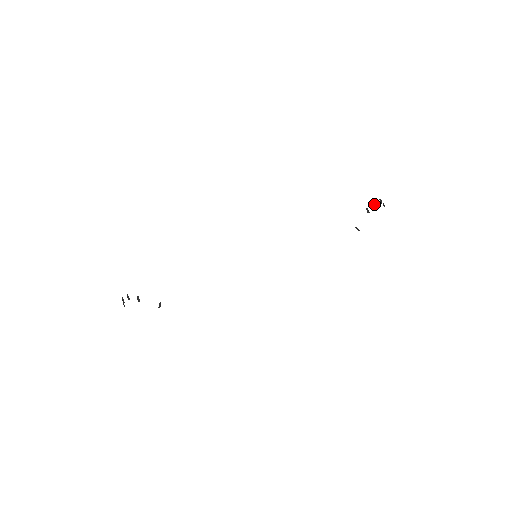
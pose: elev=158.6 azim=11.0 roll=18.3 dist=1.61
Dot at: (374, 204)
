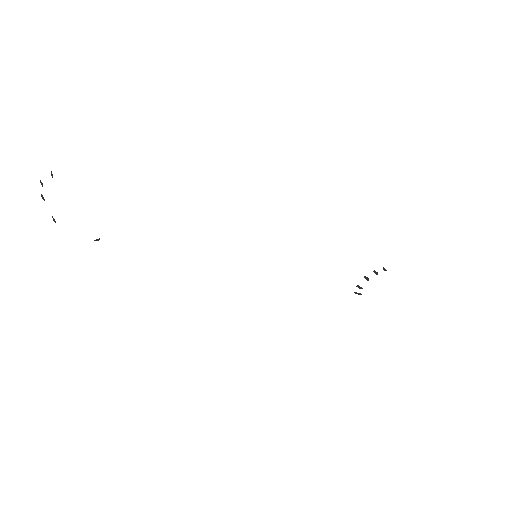
Dot at: (366, 279)
